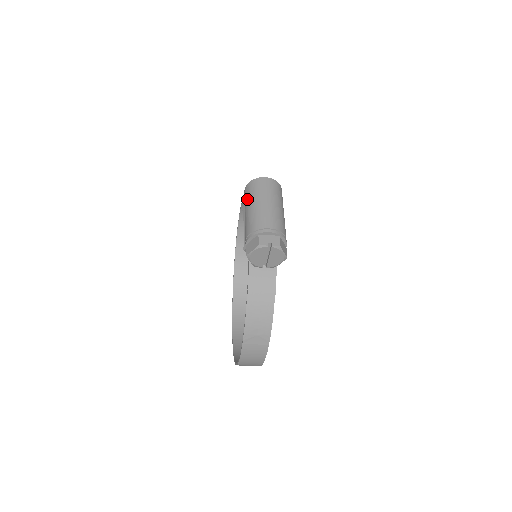
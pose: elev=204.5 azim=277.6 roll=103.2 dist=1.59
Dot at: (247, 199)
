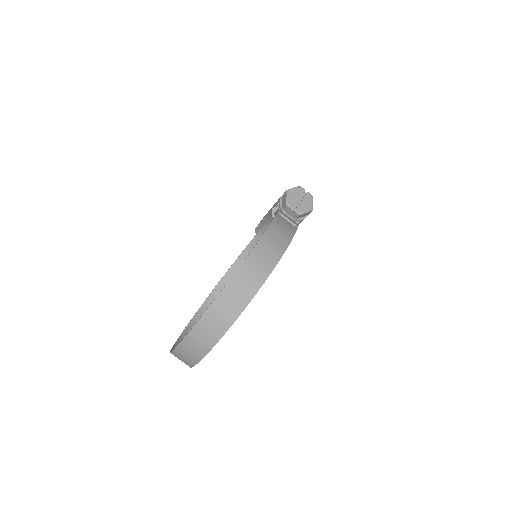
Dot at: occluded
